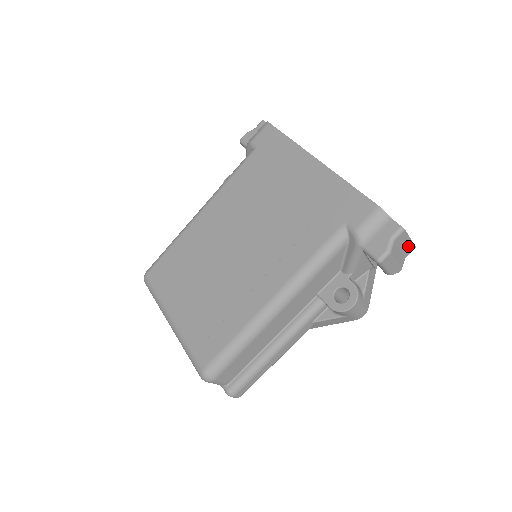
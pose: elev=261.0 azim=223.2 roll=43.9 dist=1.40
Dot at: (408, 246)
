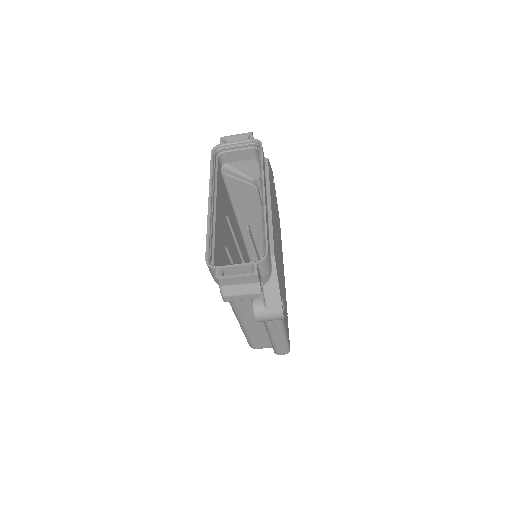
Dot at: (246, 279)
